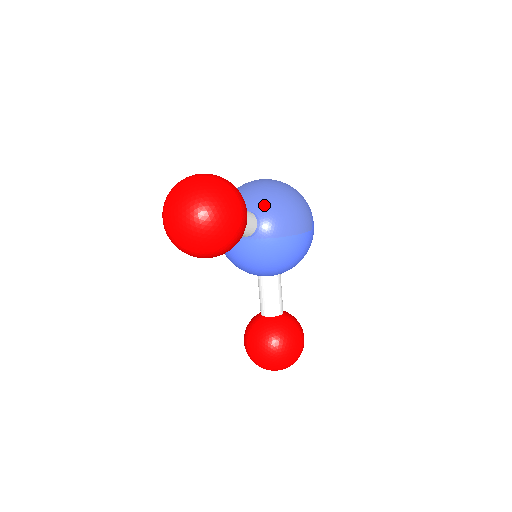
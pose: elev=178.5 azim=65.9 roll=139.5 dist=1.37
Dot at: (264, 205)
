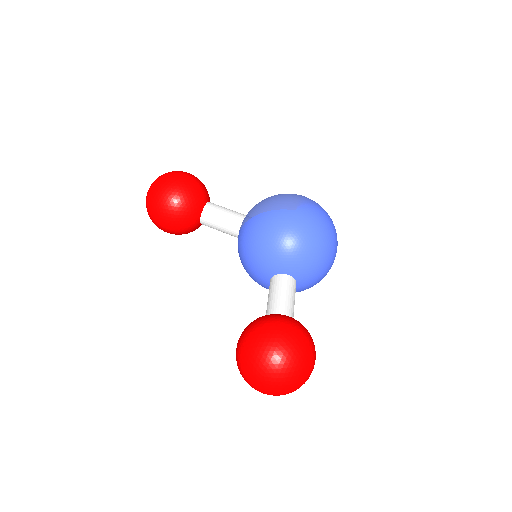
Dot at: occluded
